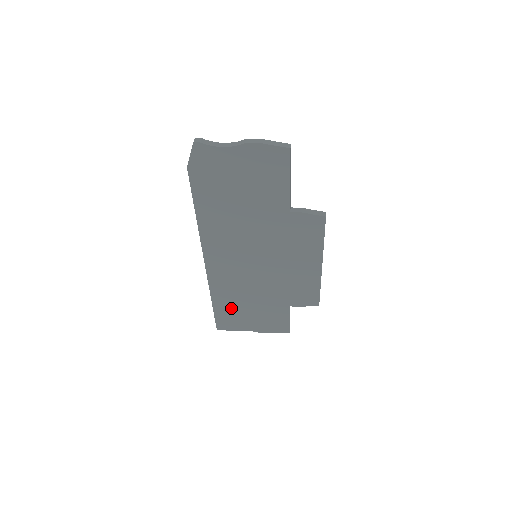
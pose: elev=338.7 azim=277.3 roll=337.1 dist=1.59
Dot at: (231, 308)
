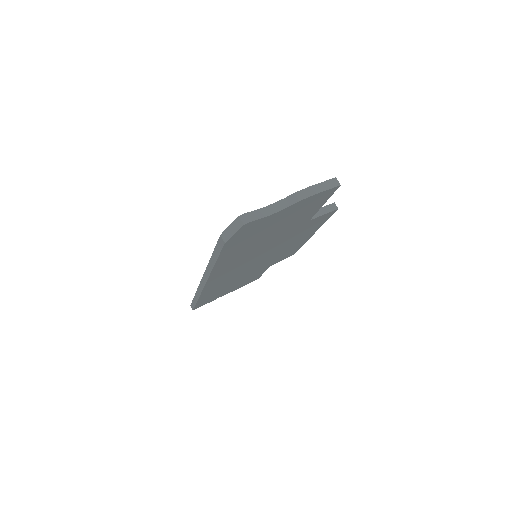
Dot at: (214, 294)
